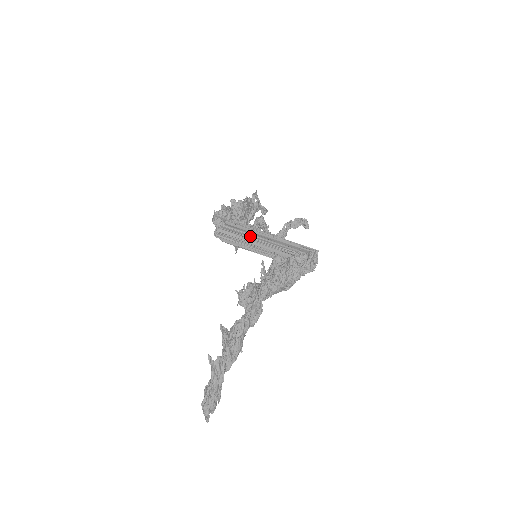
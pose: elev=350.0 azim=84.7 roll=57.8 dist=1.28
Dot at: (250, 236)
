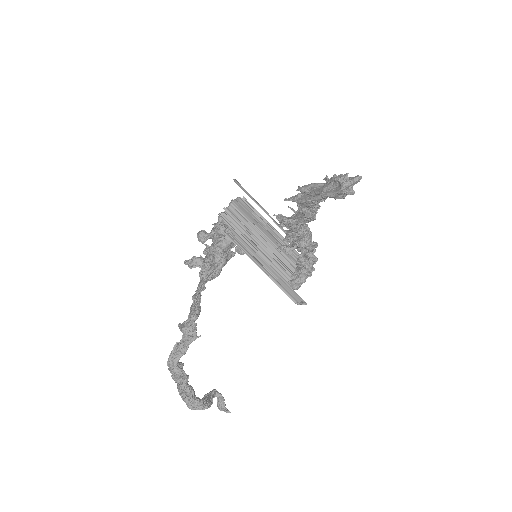
Dot at: (255, 223)
